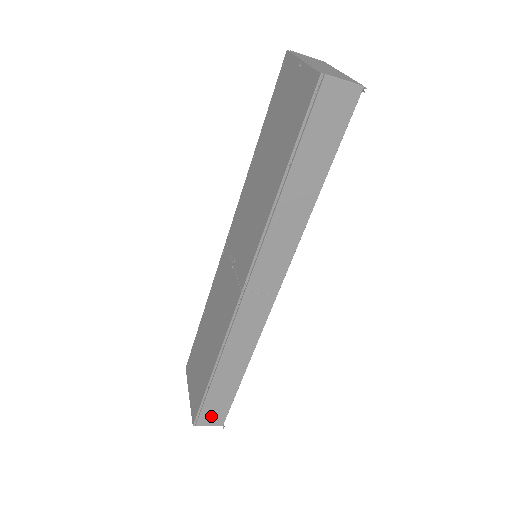
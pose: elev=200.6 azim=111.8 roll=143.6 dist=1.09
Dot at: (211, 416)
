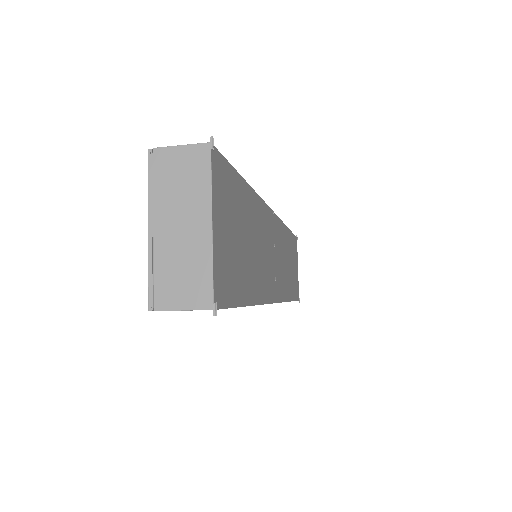
Dot at: occluded
